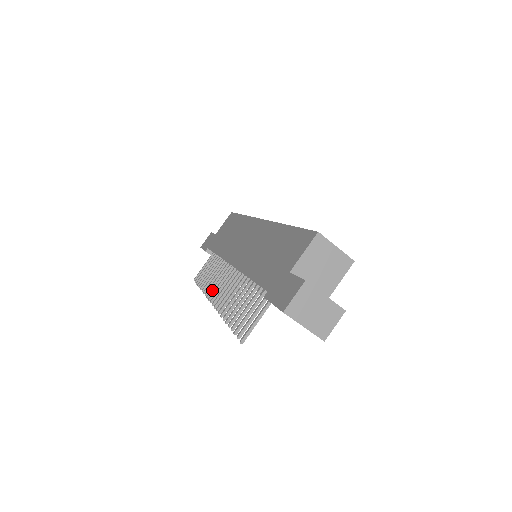
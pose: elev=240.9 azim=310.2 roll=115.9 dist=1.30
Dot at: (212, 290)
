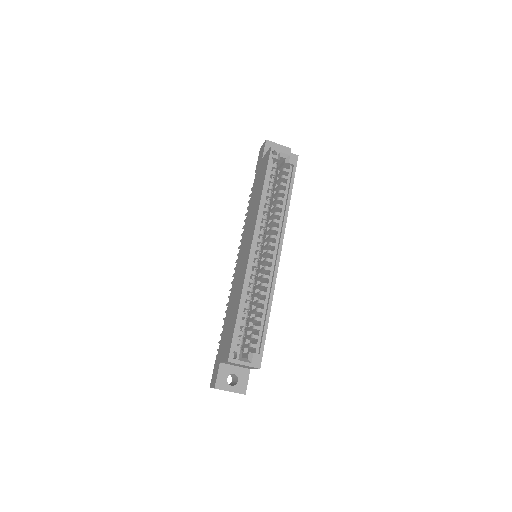
Dot at: occluded
